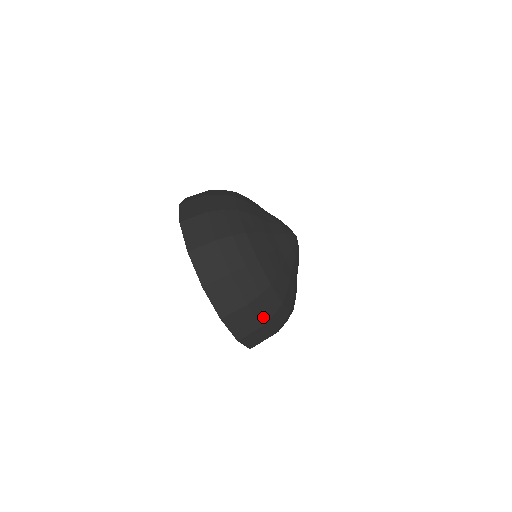
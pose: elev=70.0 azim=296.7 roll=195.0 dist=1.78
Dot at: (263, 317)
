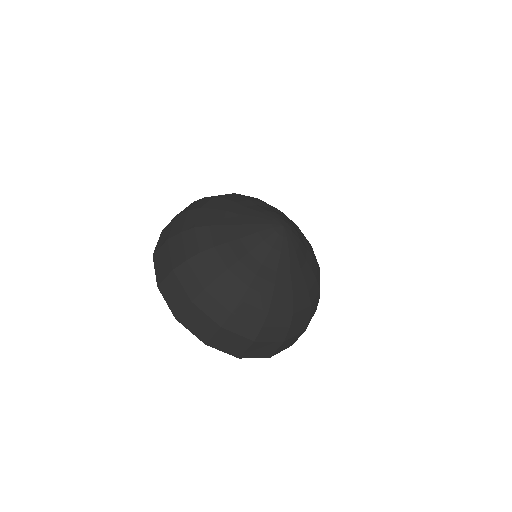
Dot at: (302, 328)
